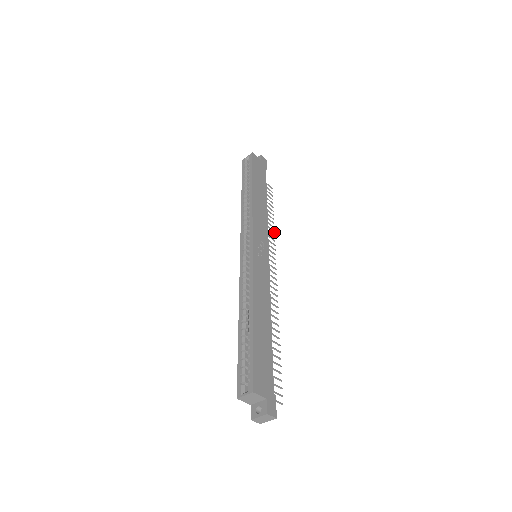
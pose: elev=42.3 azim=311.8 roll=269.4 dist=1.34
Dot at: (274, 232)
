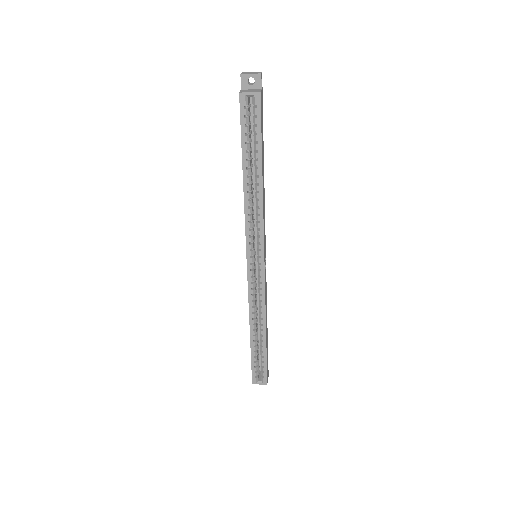
Dot at: occluded
